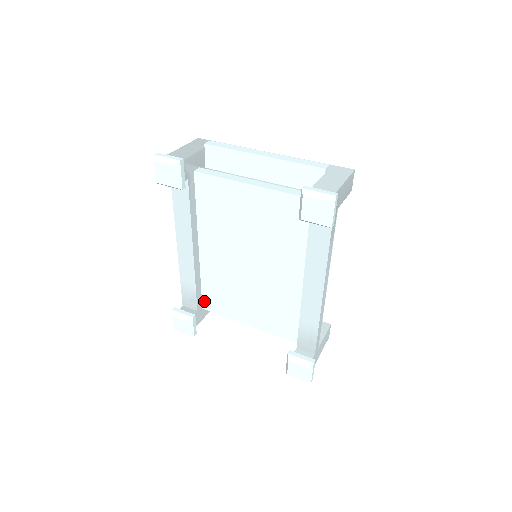
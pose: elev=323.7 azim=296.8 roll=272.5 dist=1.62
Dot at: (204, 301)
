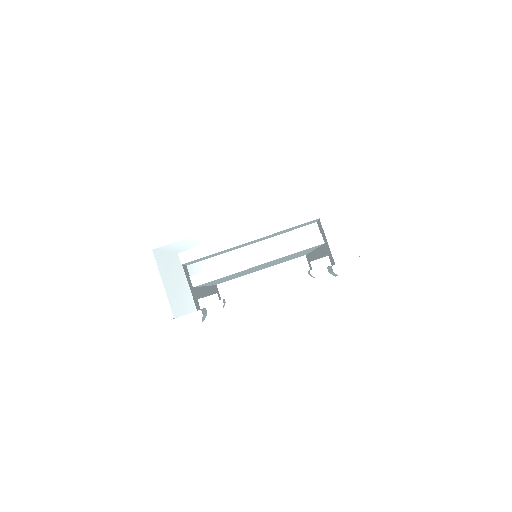
Dot at: occluded
